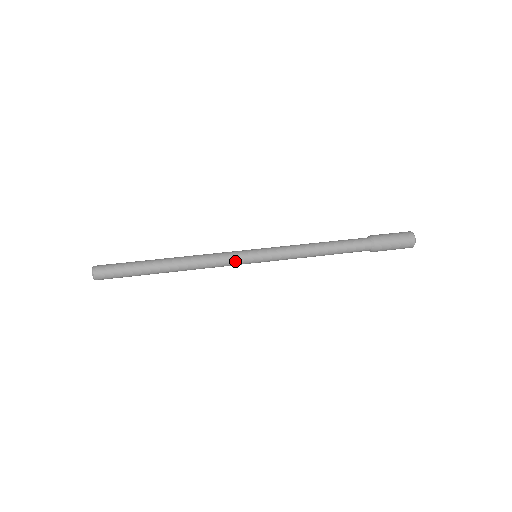
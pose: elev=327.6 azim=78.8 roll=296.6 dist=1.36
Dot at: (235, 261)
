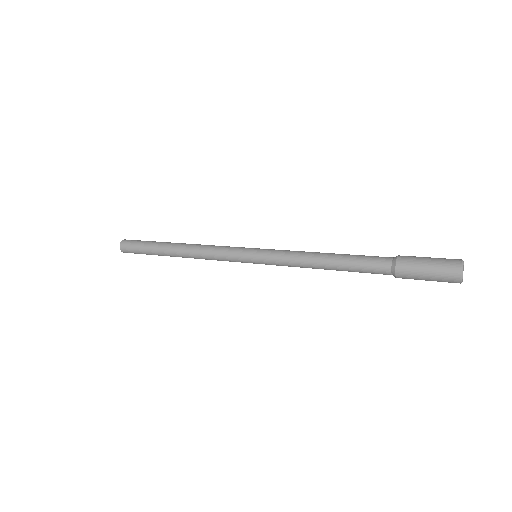
Dot at: (231, 255)
